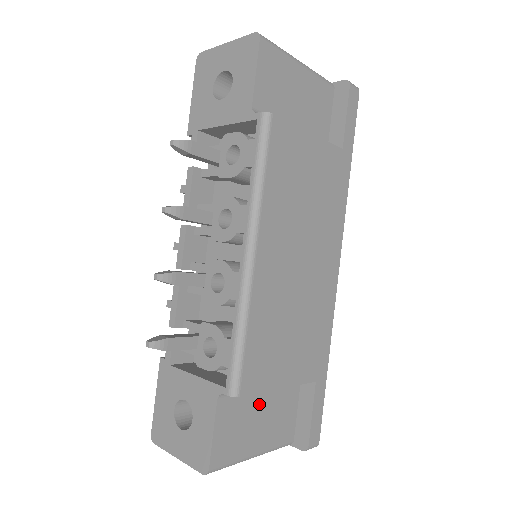
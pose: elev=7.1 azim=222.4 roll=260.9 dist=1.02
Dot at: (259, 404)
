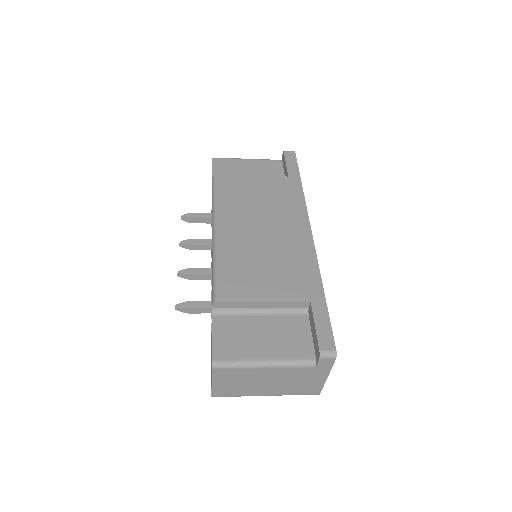
Dot at: (259, 324)
